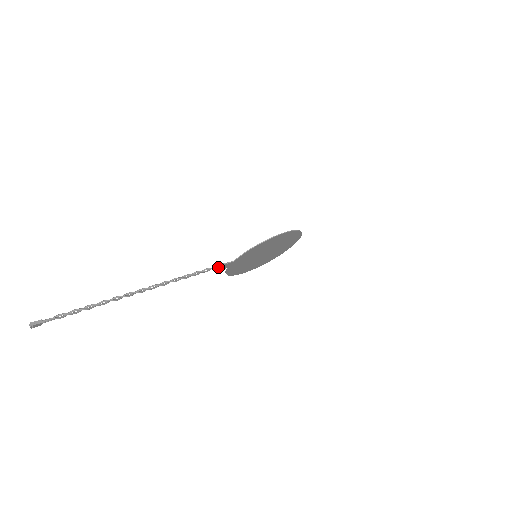
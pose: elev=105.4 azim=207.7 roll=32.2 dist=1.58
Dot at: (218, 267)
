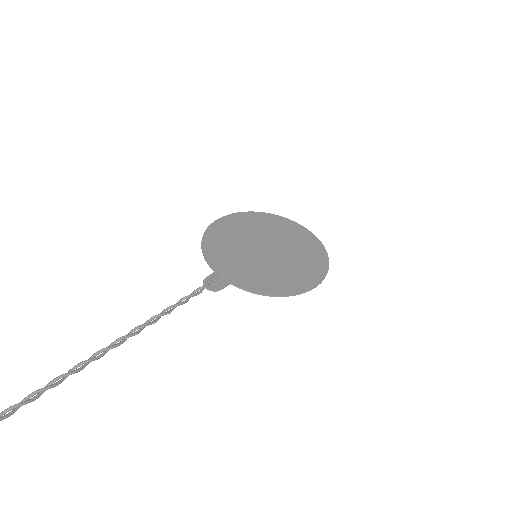
Dot at: (206, 287)
